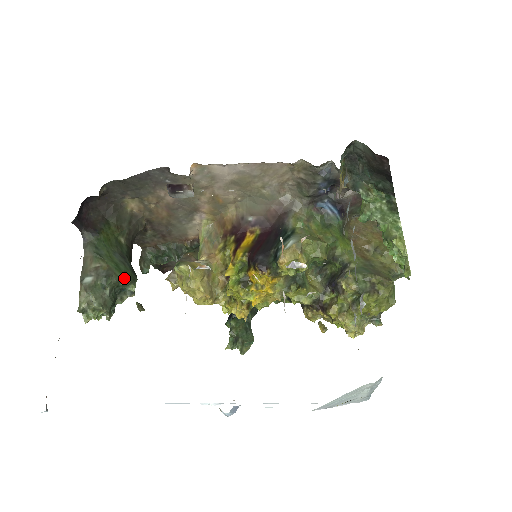
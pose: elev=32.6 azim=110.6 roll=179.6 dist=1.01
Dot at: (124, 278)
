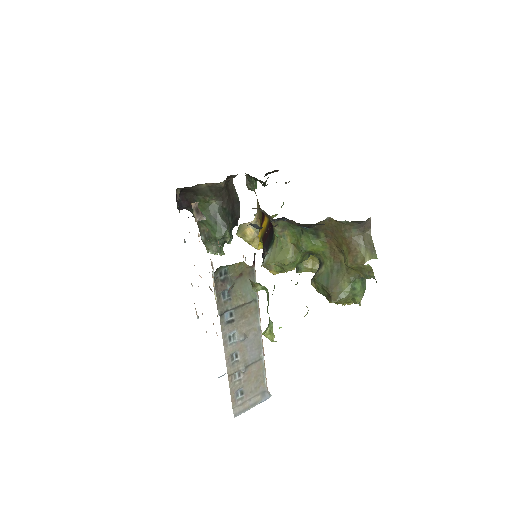
Dot at: (217, 237)
